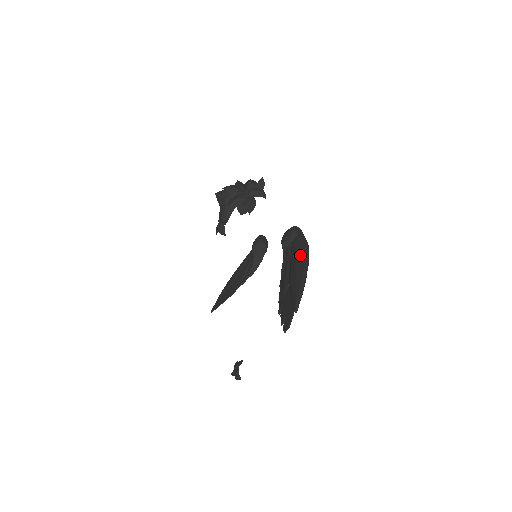
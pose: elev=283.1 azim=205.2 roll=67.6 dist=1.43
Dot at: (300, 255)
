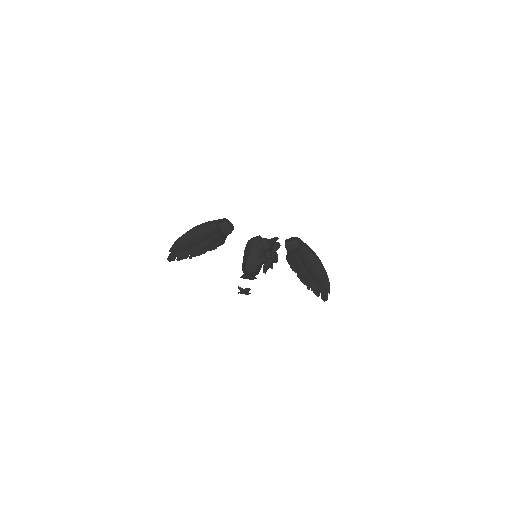
Dot at: (316, 263)
